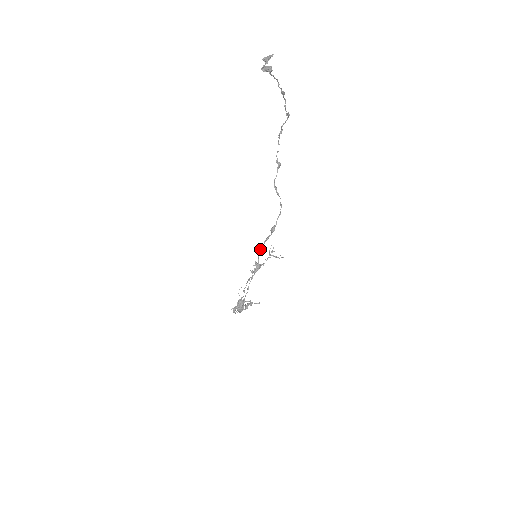
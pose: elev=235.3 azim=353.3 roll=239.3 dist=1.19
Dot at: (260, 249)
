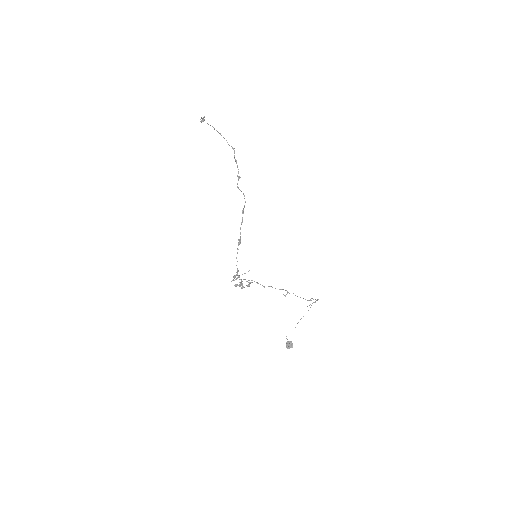
Dot at: occluded
